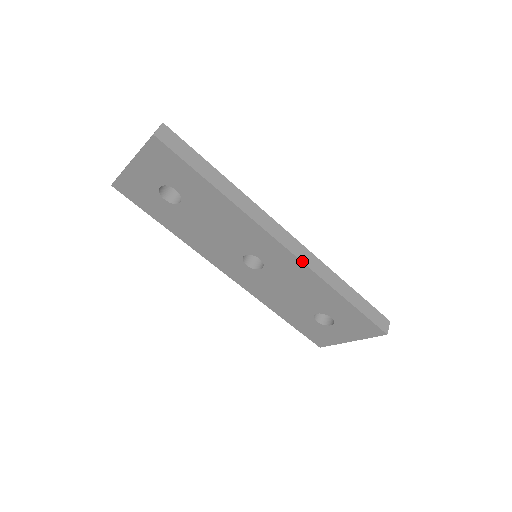
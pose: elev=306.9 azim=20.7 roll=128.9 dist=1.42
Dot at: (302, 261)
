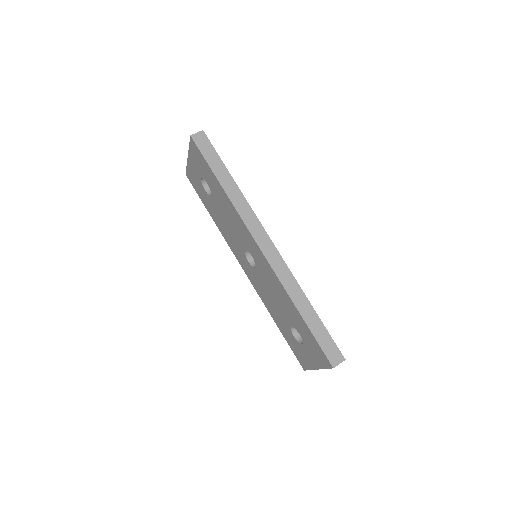
Dot at: (270, 265)
